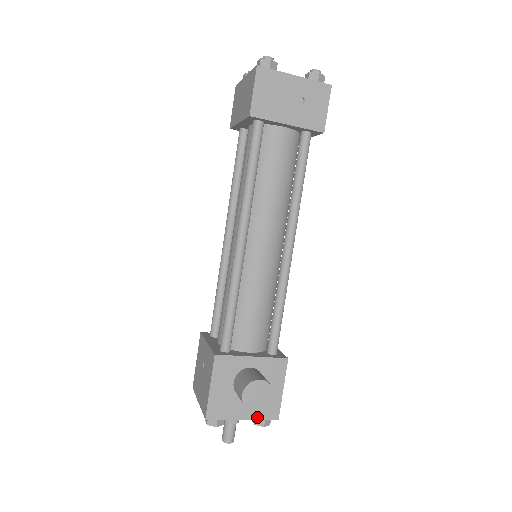
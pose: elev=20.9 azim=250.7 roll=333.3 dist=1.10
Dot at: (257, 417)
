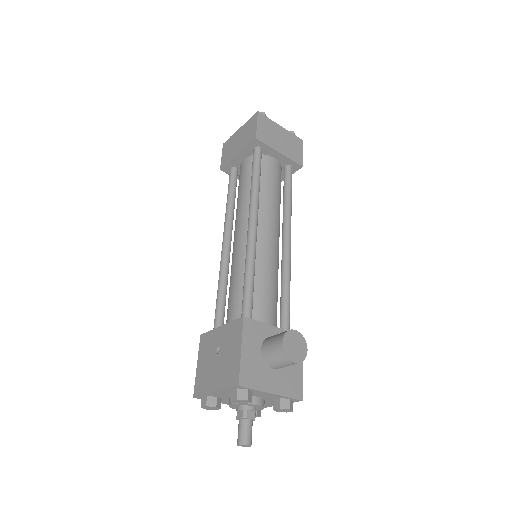
Dot at: (284, 393)
